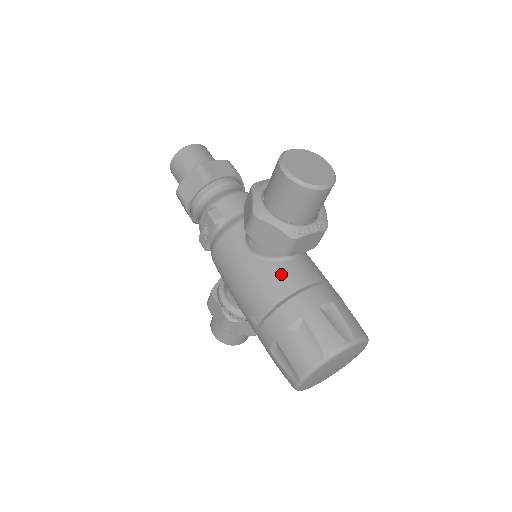
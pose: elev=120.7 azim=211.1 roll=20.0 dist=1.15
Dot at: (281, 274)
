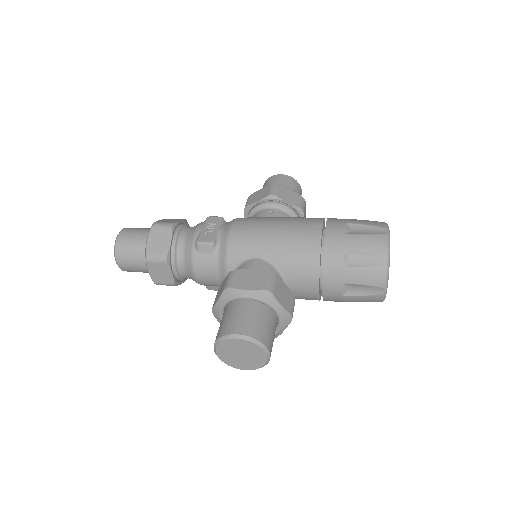
Dot at: occluded
